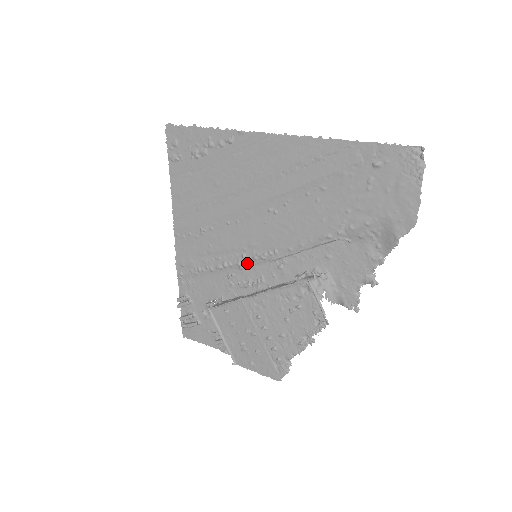
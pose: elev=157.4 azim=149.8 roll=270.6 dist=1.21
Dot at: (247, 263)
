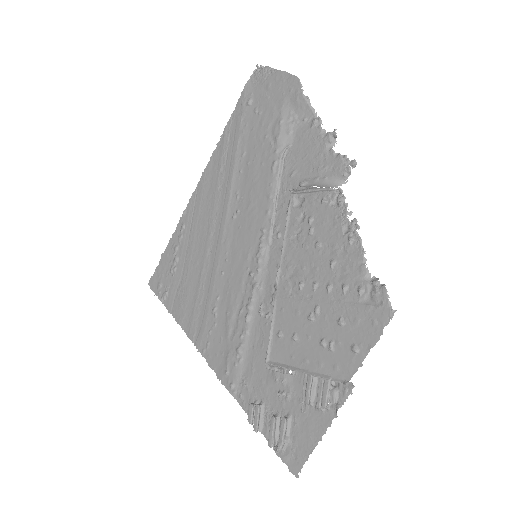
Dot at: (259, 275)
